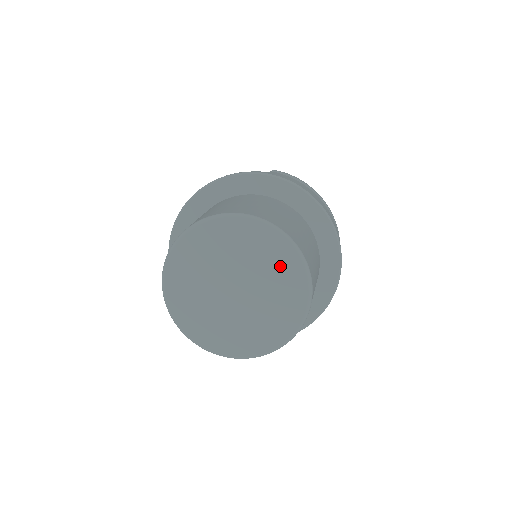
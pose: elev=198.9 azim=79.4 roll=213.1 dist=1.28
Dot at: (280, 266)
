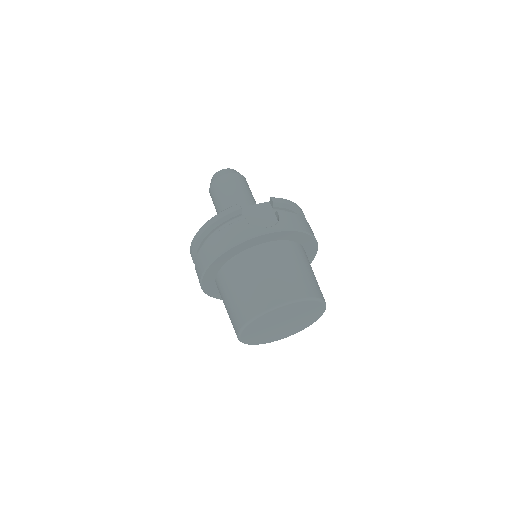
Dot at: (313, 311)
